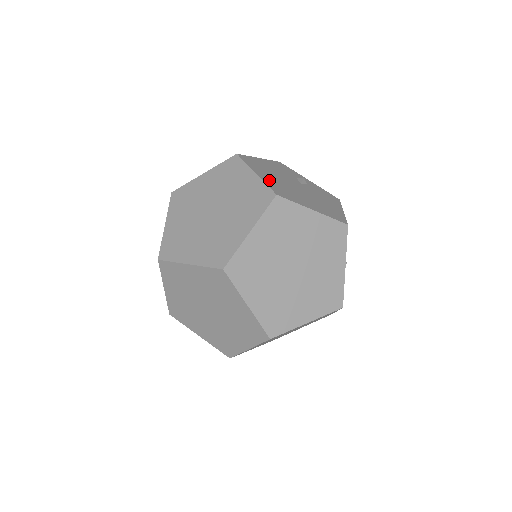
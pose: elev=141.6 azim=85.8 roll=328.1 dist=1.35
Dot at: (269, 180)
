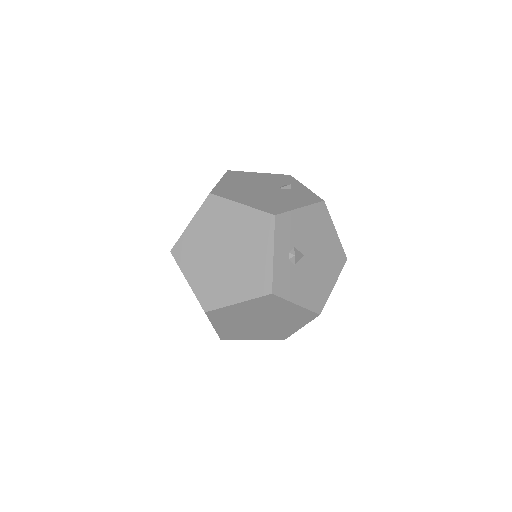
Dot at: (227, 185)
